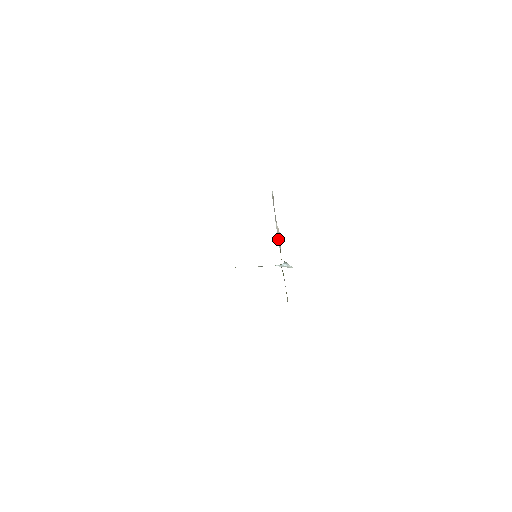
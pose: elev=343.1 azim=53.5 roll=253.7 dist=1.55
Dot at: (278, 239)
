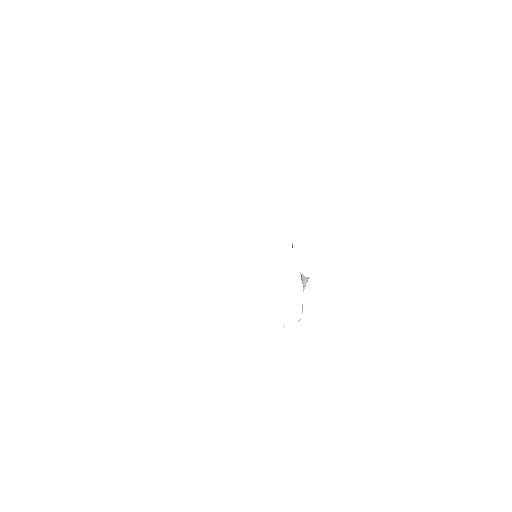
Dot at: occluded
